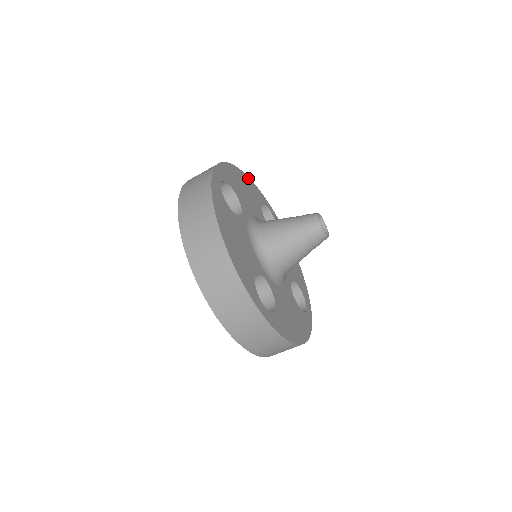
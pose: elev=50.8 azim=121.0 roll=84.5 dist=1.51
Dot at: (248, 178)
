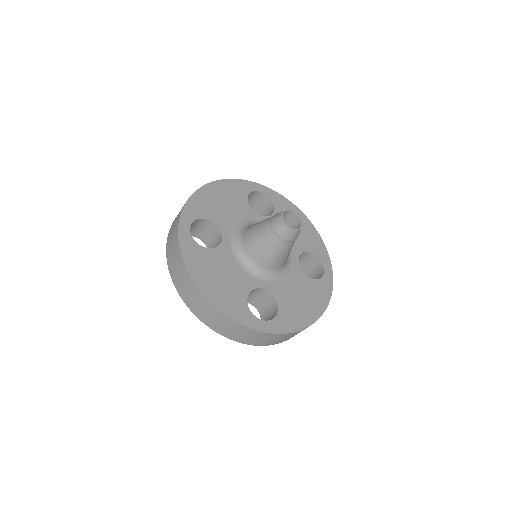
Dot at: (226, 181)
